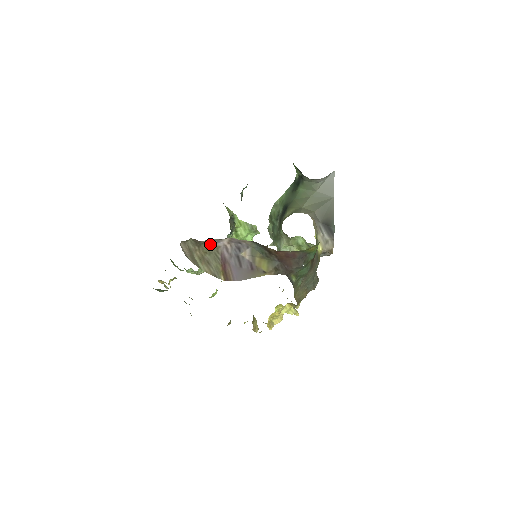
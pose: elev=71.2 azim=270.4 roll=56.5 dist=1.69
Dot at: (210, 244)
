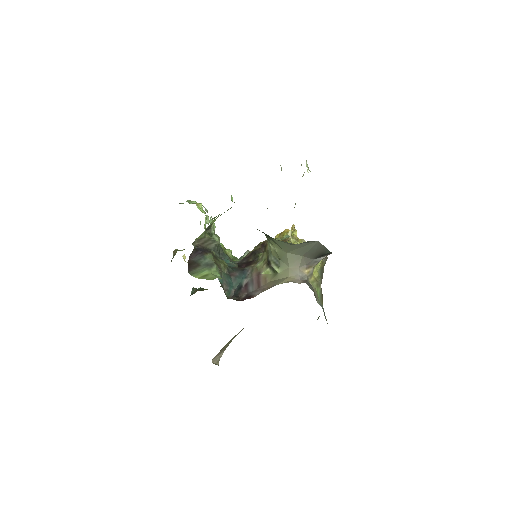
Dot at: occluded
